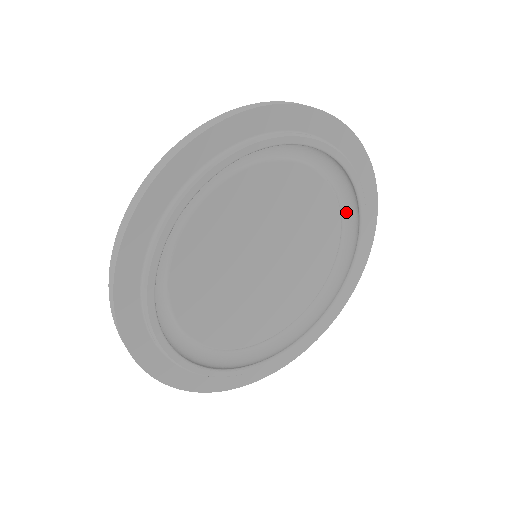
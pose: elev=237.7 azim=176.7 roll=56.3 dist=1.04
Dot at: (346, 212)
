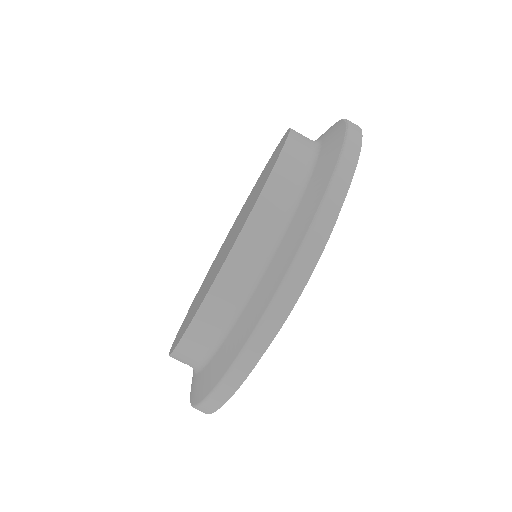
Dot at: occluded
